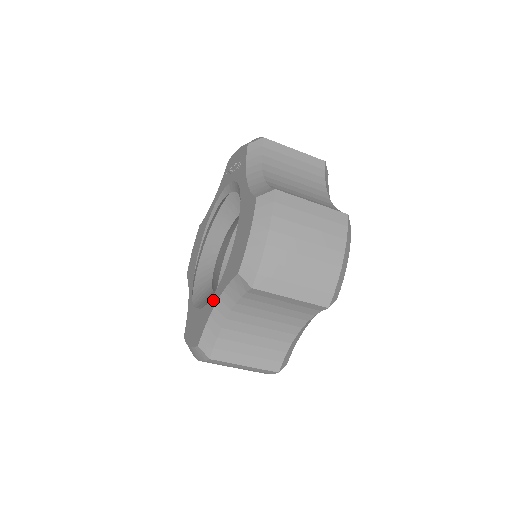
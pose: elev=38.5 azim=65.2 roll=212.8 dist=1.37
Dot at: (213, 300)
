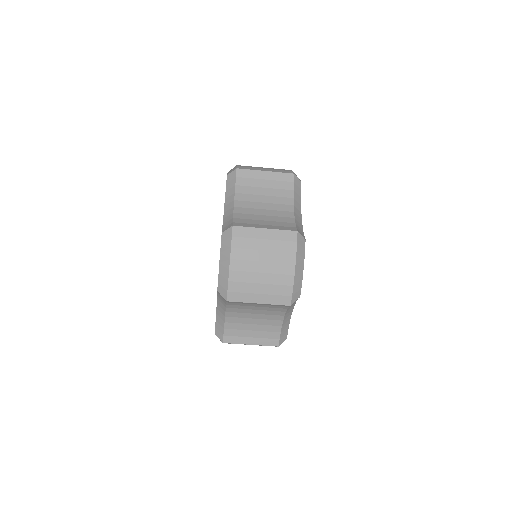
Dot at: occluded
